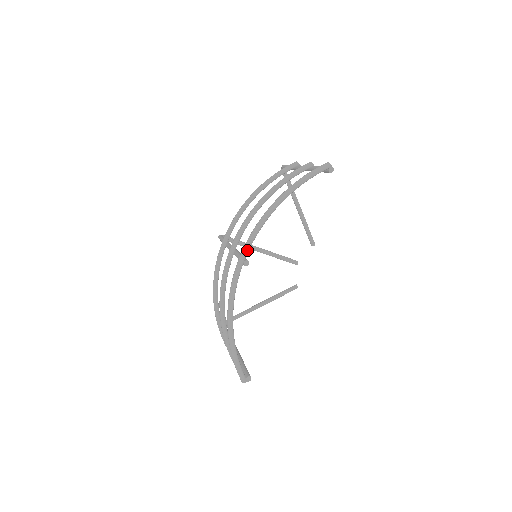
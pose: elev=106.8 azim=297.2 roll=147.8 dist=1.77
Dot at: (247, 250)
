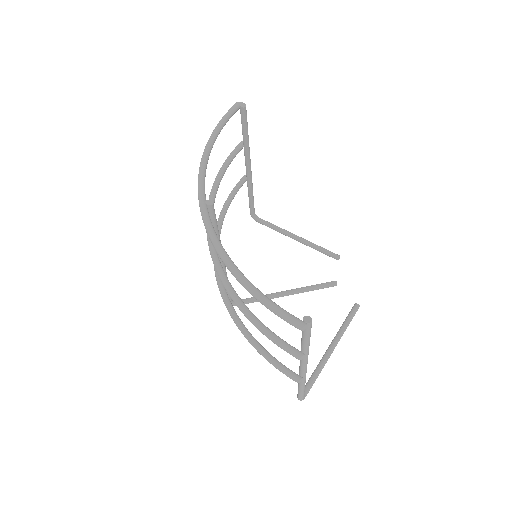
Dot at: (202, 191)
